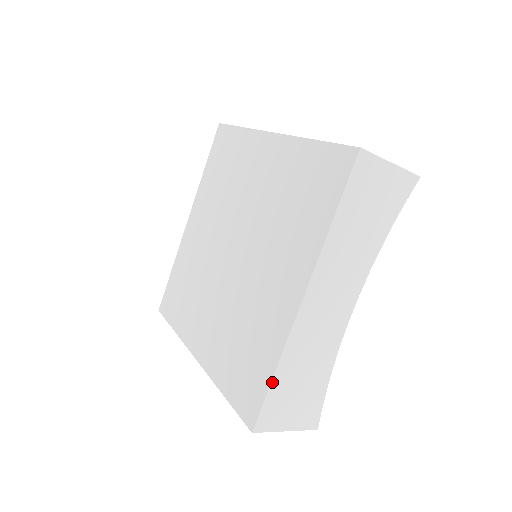
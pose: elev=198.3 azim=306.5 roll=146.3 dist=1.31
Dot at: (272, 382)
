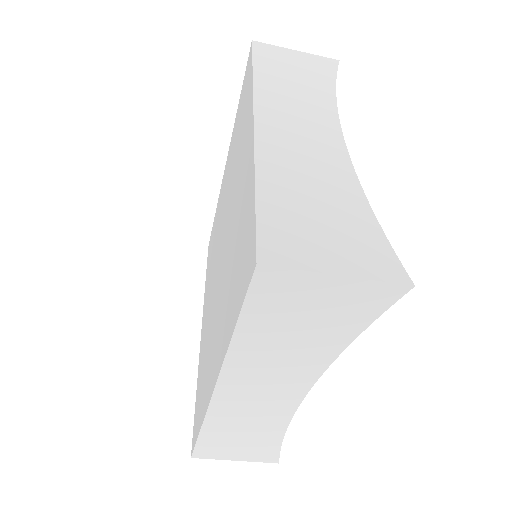
Dot at: (257, 195)
